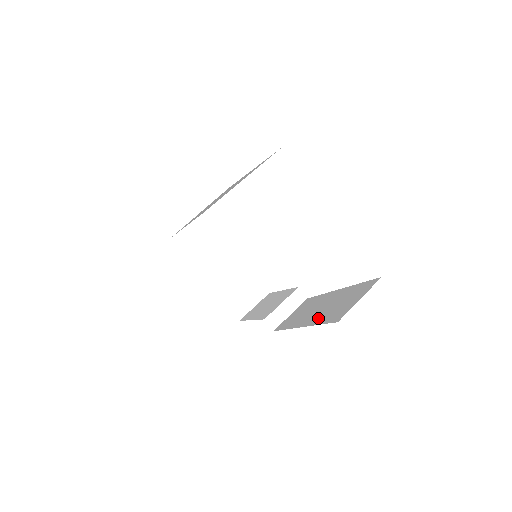
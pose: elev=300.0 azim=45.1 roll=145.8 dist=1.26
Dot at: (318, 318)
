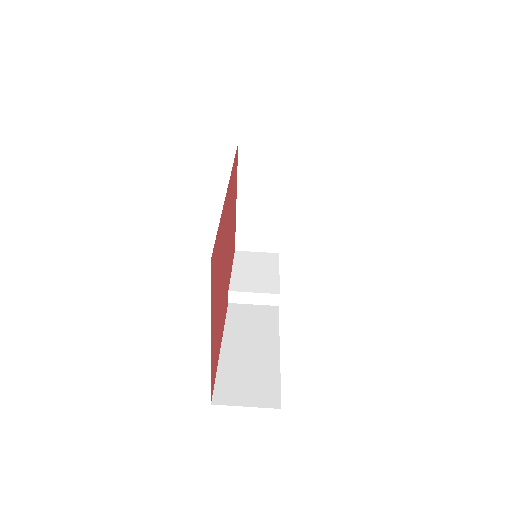
Dot at: (229, 363)
